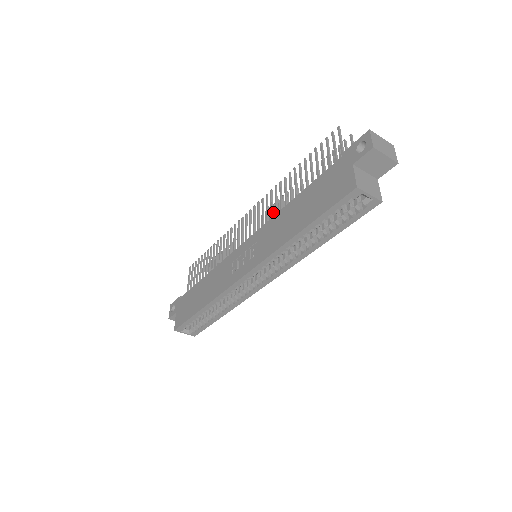
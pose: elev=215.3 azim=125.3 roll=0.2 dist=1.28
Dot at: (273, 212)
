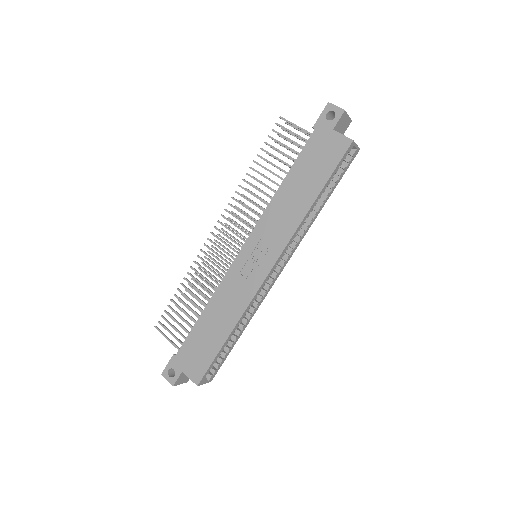
Dot at: (238, 217)
